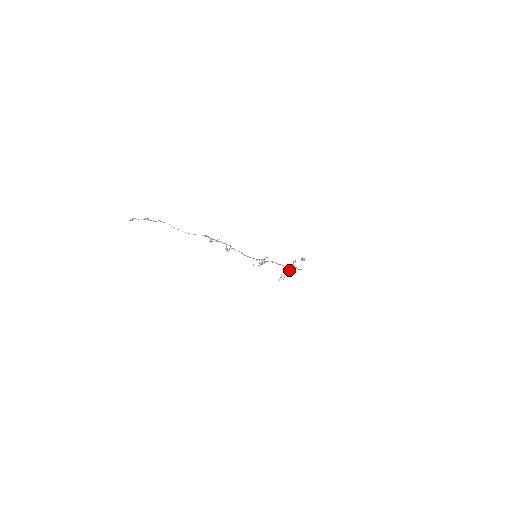
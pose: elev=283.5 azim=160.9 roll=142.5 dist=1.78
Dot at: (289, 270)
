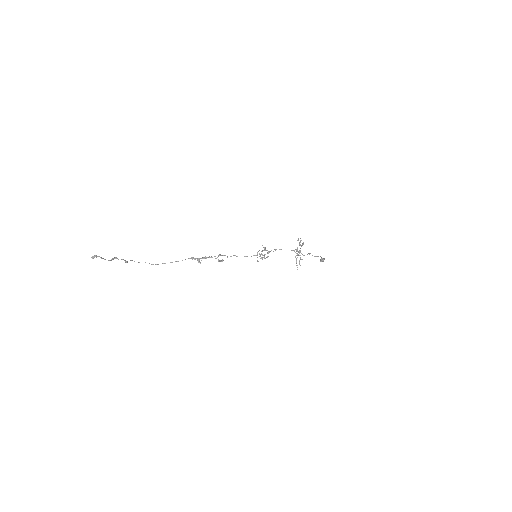
Dot at: (298, 251)
